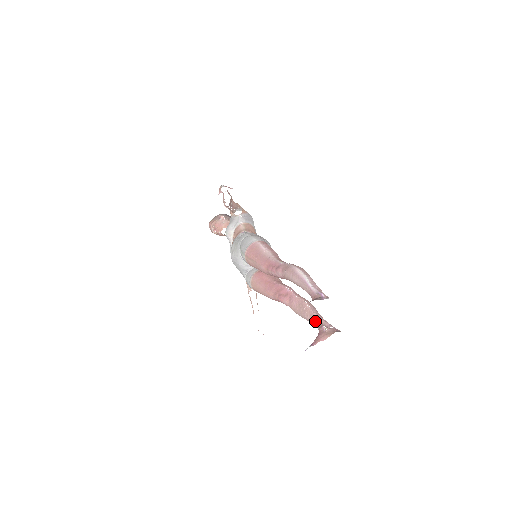
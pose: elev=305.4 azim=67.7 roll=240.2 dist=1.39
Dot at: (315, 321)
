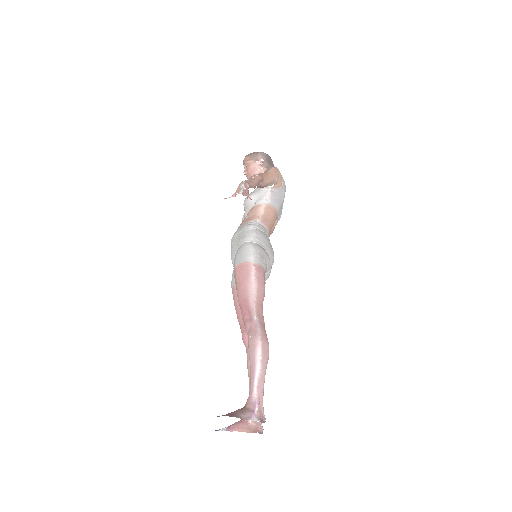
Dot at: occluded
